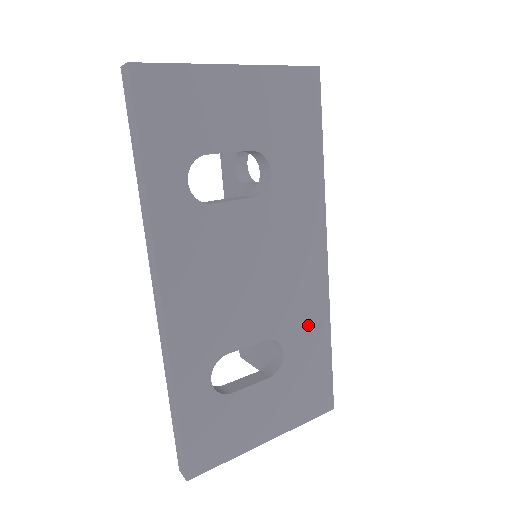
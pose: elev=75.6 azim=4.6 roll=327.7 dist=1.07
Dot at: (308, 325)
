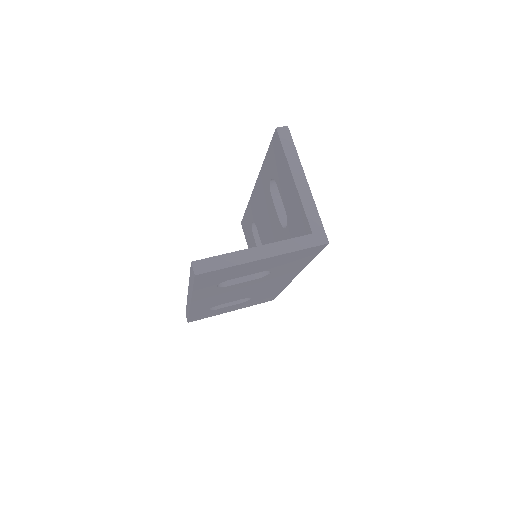
Dot at: occluded
